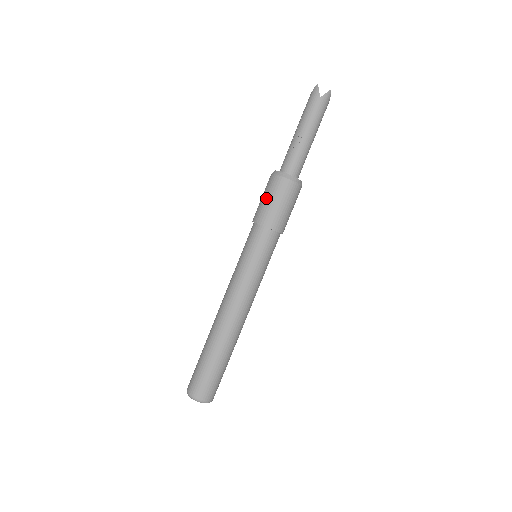
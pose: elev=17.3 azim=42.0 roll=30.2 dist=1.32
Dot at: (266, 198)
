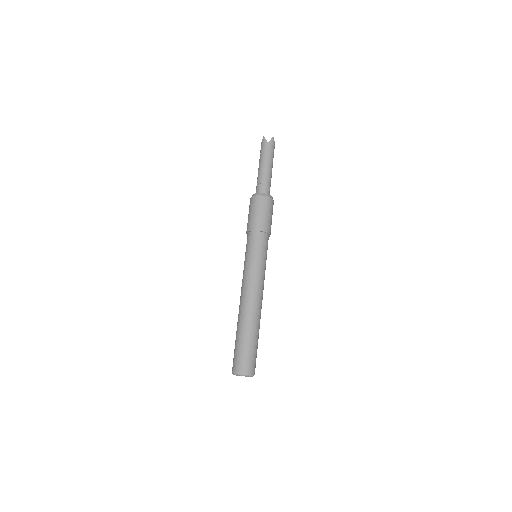
Dot at: (251, 213)
